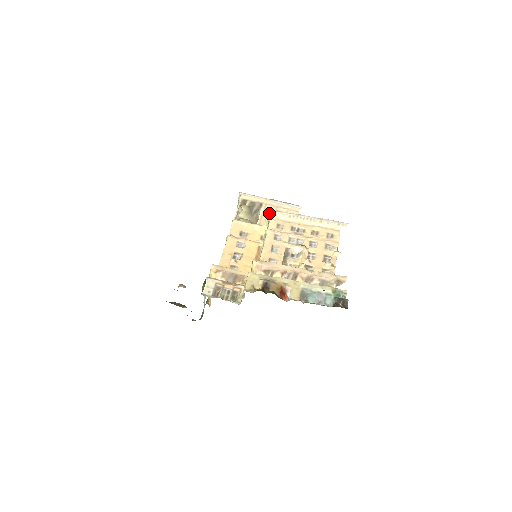
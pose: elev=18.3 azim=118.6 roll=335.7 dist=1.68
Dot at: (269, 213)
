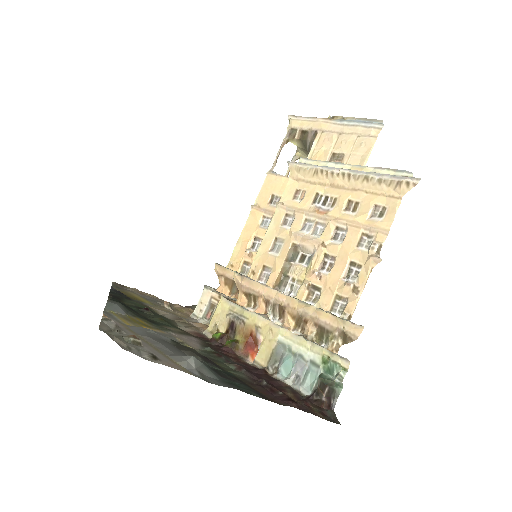
Dot at: (289, 167)
